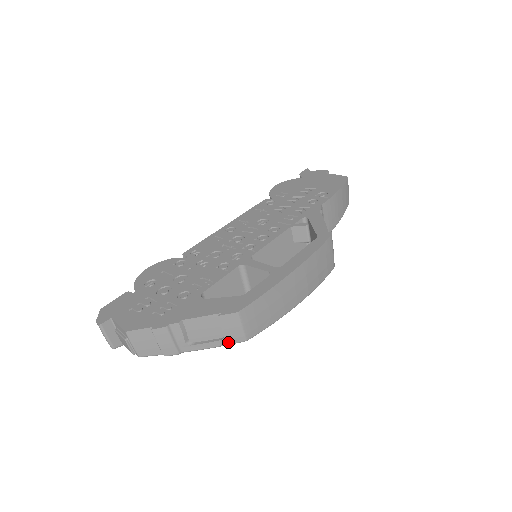
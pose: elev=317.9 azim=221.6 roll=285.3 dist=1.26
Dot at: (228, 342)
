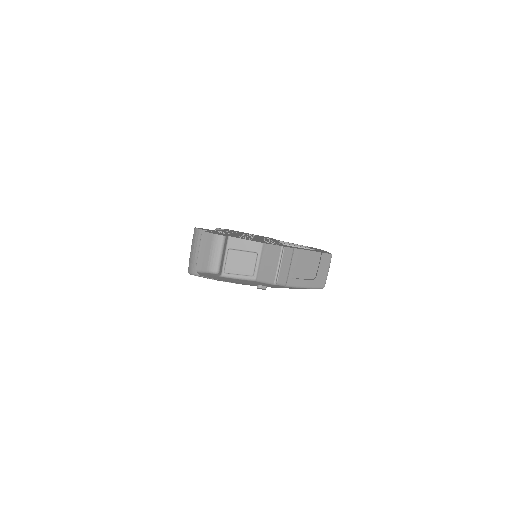
Dot at: (315, 284)
